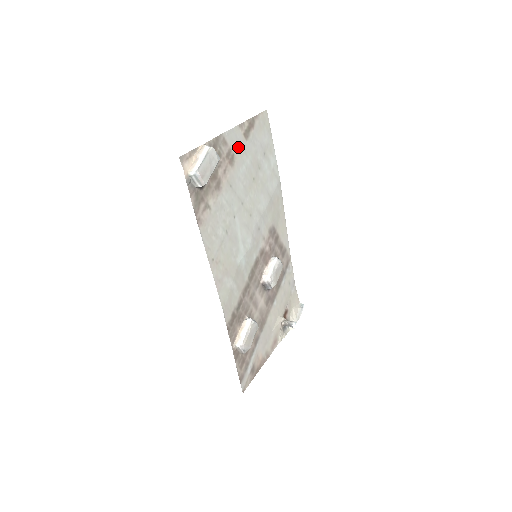
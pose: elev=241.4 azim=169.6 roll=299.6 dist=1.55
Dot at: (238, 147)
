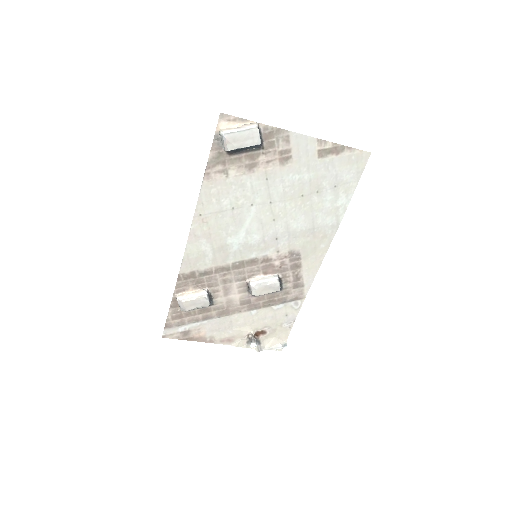
Dot at: (302, 156)
